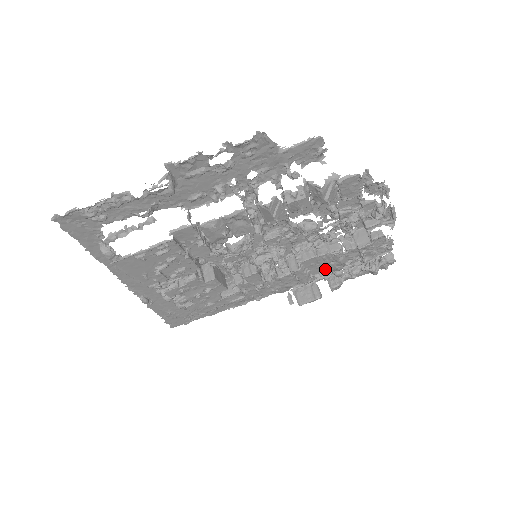
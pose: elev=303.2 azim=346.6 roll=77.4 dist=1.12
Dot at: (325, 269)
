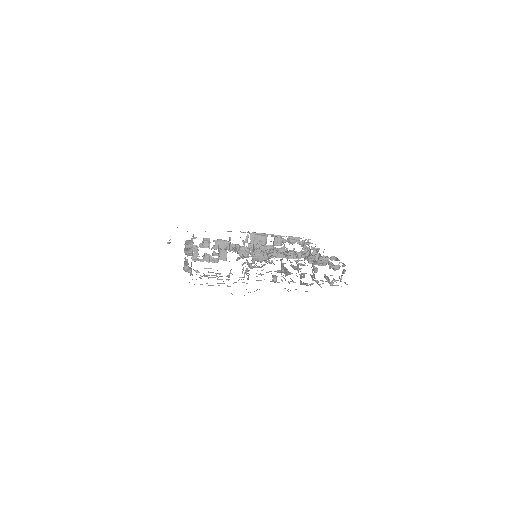
Dot at: occluded
